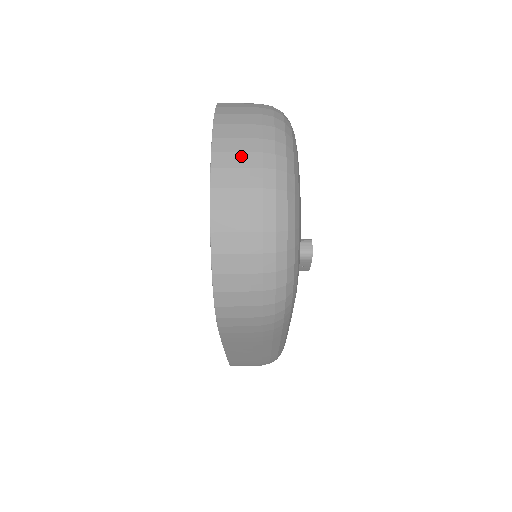
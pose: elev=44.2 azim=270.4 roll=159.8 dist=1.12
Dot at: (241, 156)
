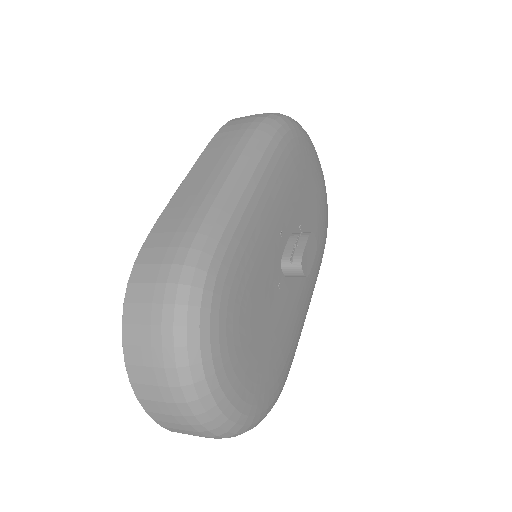
Dot at: (176, 425)
